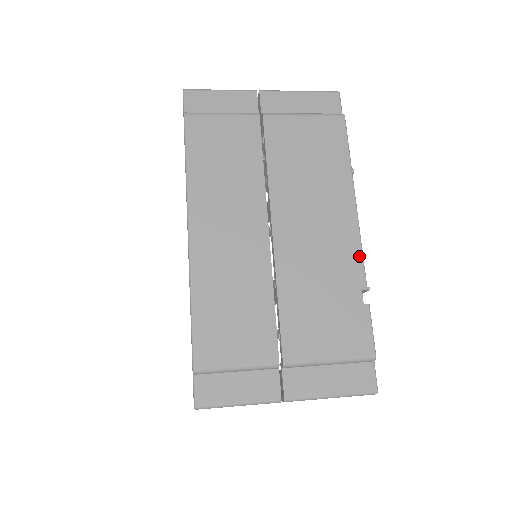
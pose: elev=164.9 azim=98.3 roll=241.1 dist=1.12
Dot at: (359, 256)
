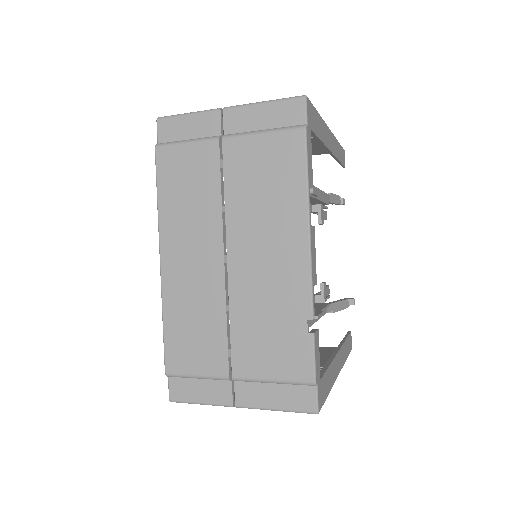
Dot at: (307, 286)
